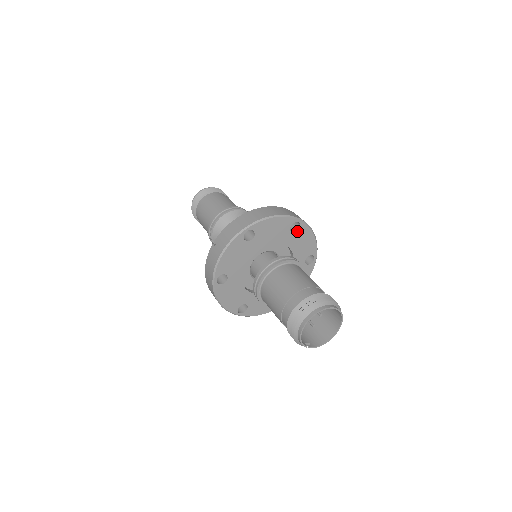
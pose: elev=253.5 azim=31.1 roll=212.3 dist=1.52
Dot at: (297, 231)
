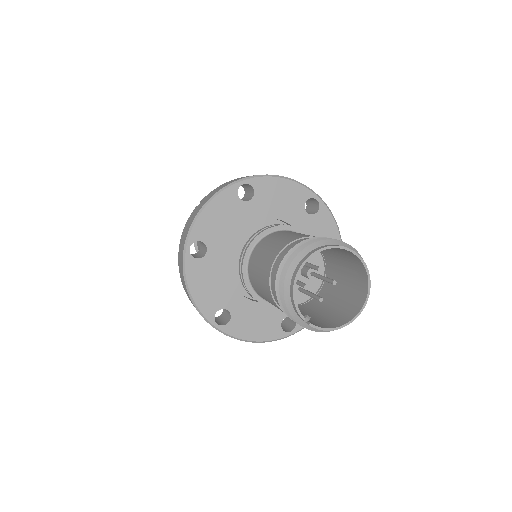
Dot at: (314, 214)
